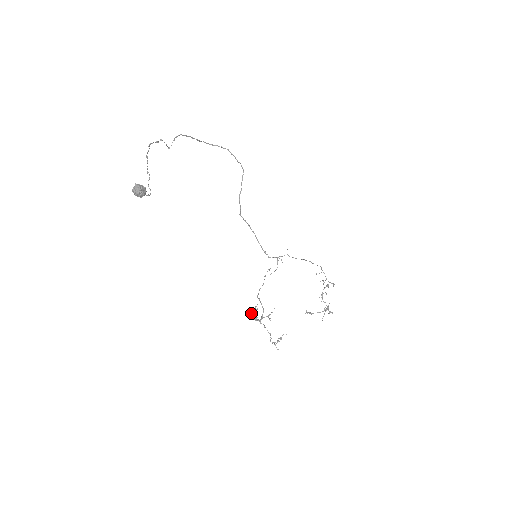
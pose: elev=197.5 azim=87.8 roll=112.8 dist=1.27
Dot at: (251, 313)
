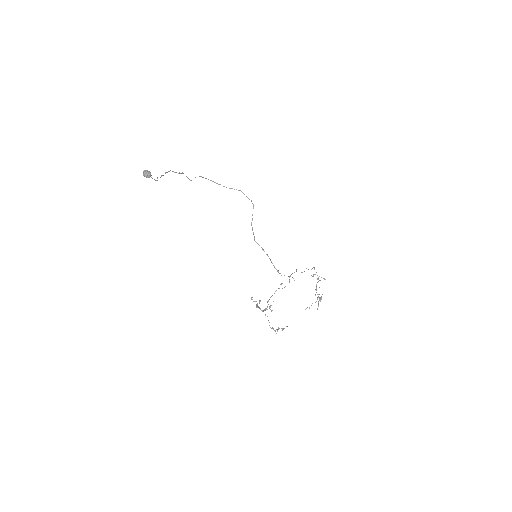
Dot at: (251, 299)
